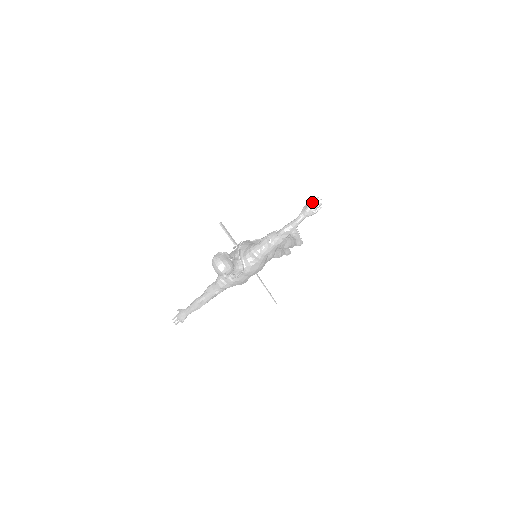
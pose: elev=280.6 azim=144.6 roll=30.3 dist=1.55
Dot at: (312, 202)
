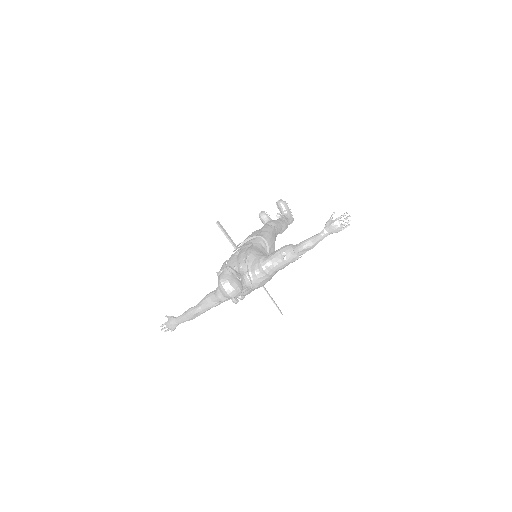
Dot at: (339, 218)
